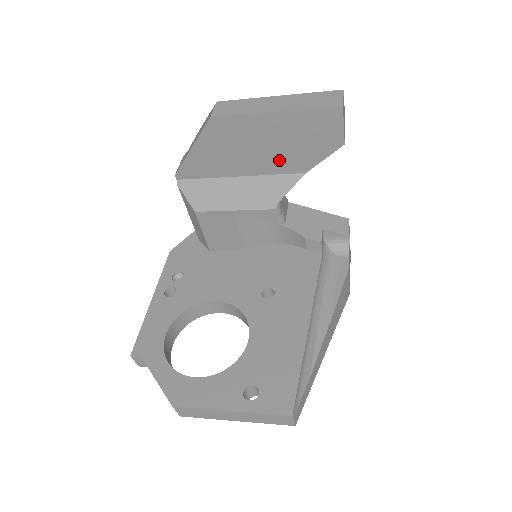
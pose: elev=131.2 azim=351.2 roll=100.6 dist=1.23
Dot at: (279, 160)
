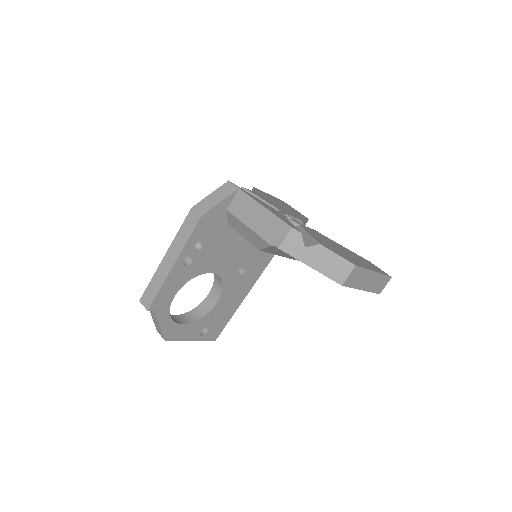
Dot at: occluded
